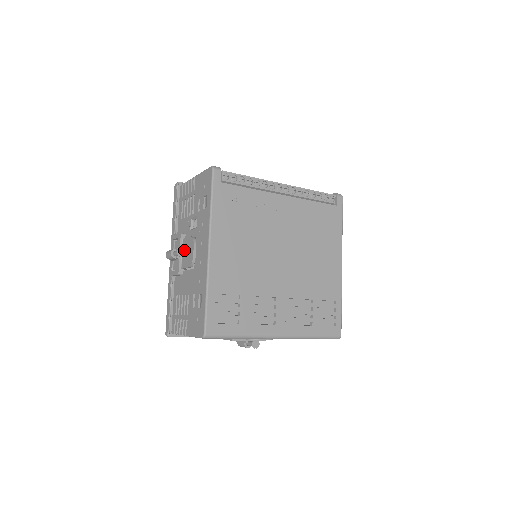
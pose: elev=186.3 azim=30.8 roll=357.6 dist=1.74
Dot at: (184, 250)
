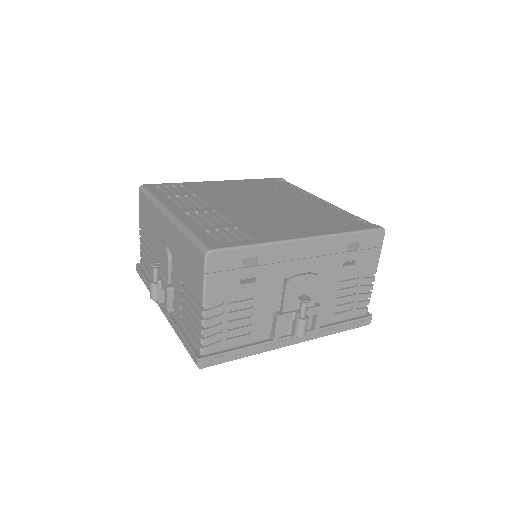
Dot at: occluded
